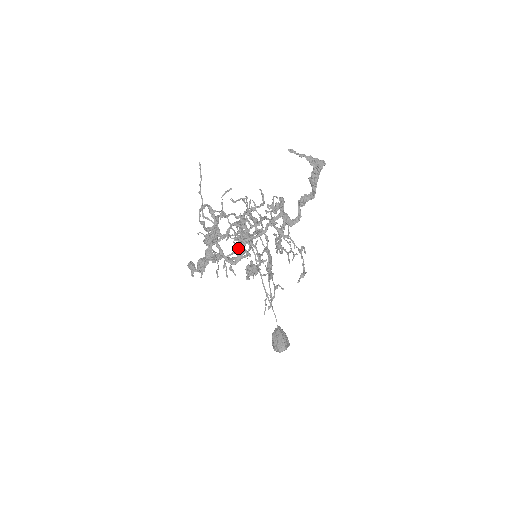
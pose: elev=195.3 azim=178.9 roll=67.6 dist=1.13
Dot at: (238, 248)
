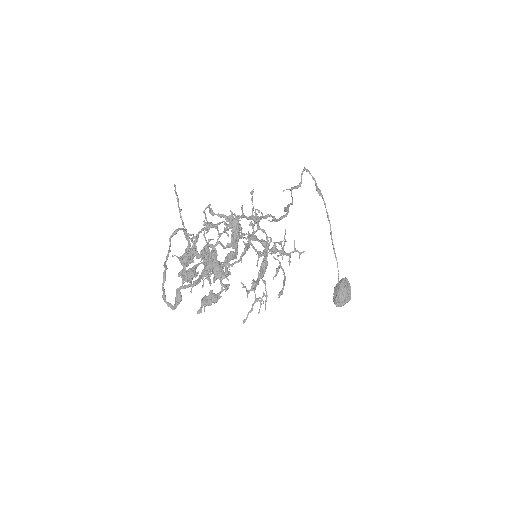
Dot at: (176, 296)
